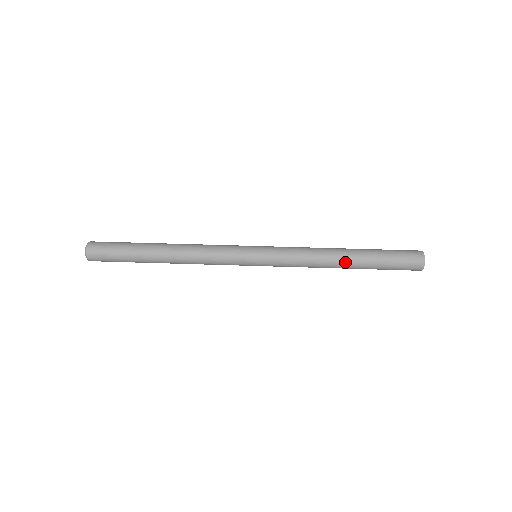
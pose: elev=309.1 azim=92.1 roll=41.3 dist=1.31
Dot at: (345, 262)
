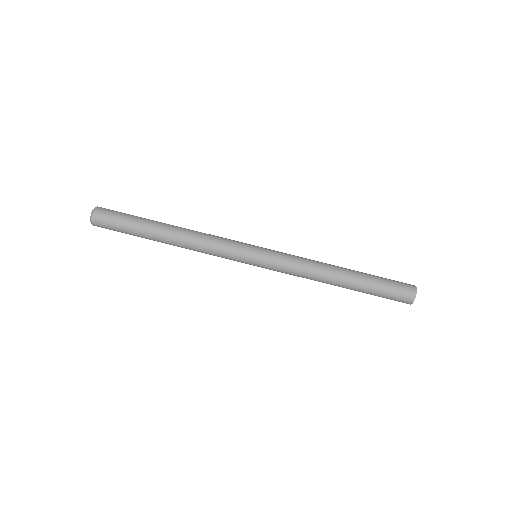
Dot at: (339, 284)
